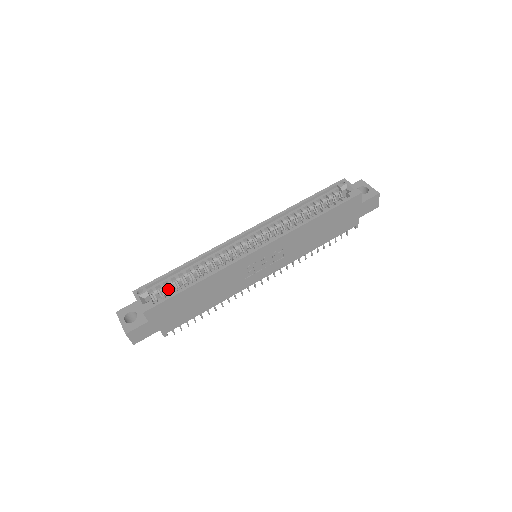
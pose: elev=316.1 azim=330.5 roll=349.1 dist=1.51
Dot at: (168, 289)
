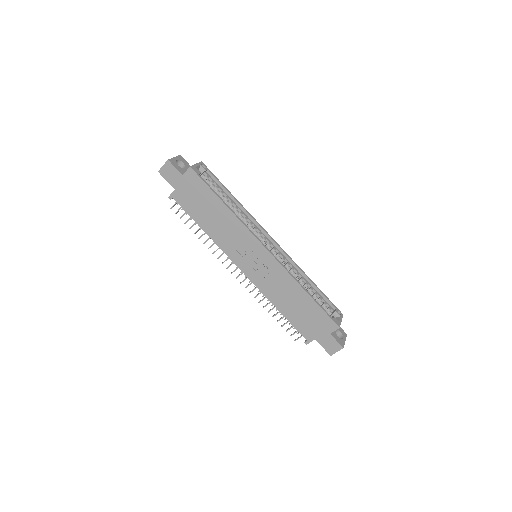
Dot at: occluded
